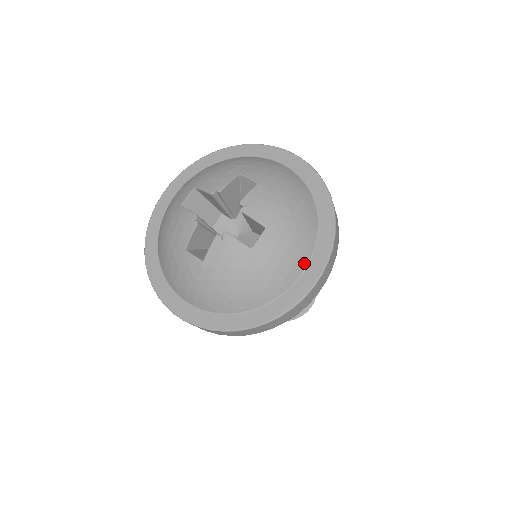
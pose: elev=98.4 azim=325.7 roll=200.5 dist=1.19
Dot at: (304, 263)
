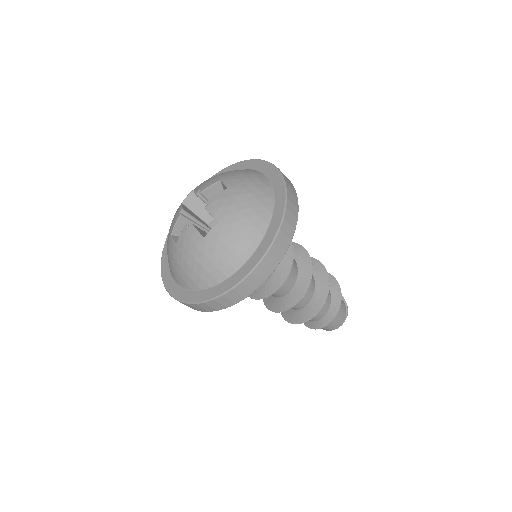
Dot at: (260, 174)
